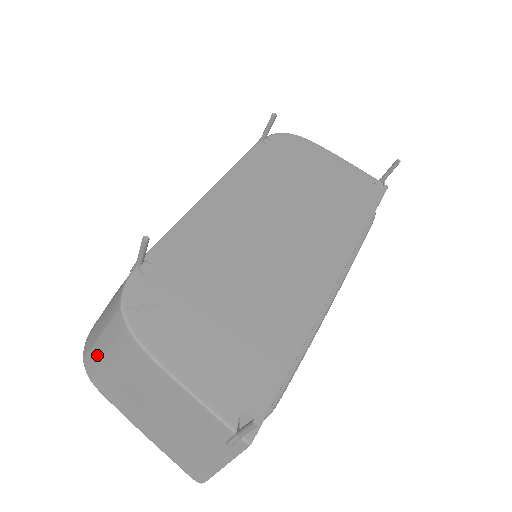
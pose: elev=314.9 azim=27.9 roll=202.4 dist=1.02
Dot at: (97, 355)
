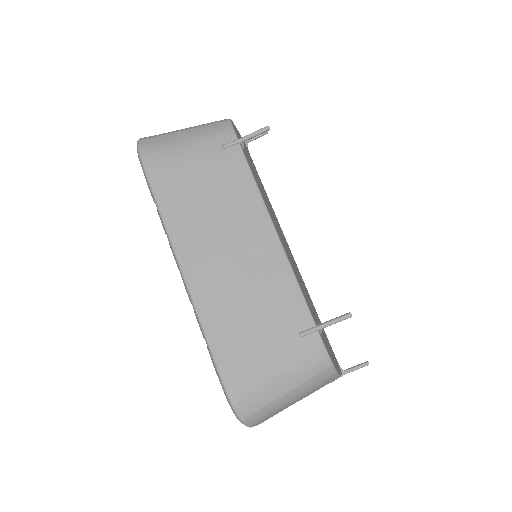
Dot at: (277, 406)
